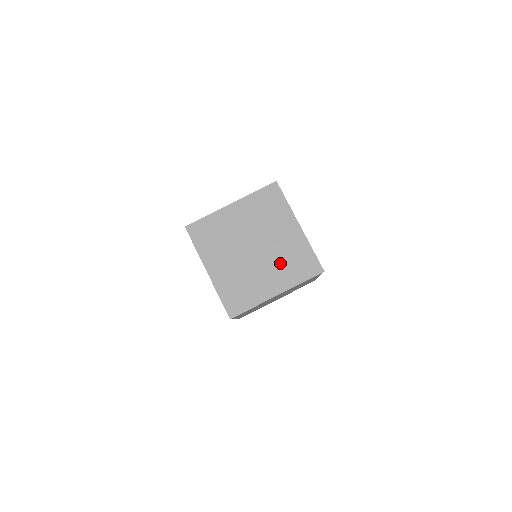
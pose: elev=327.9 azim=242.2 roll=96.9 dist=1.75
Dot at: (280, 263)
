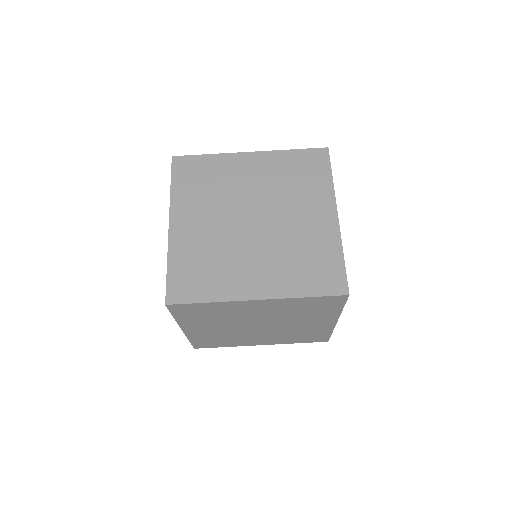
Dot at: (284, 335)
